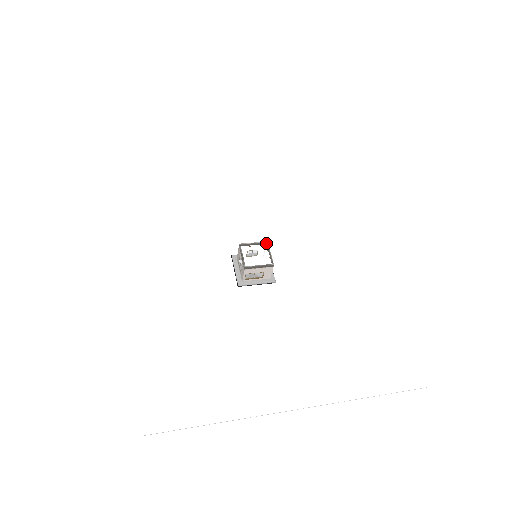
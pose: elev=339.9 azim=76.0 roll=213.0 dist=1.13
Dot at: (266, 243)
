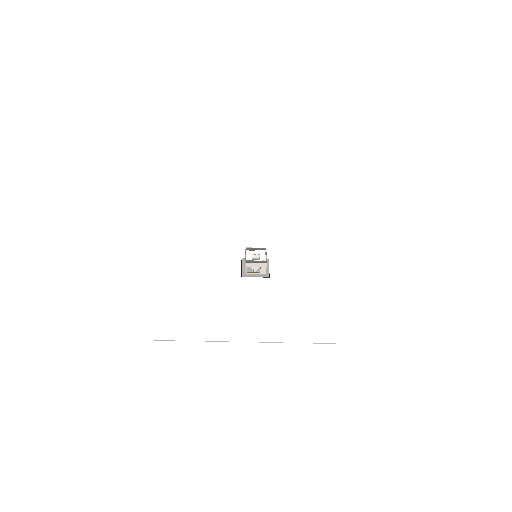
Dot at: (265, 249)
